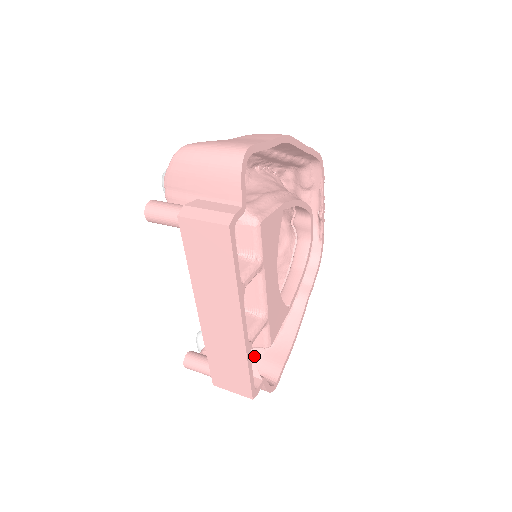
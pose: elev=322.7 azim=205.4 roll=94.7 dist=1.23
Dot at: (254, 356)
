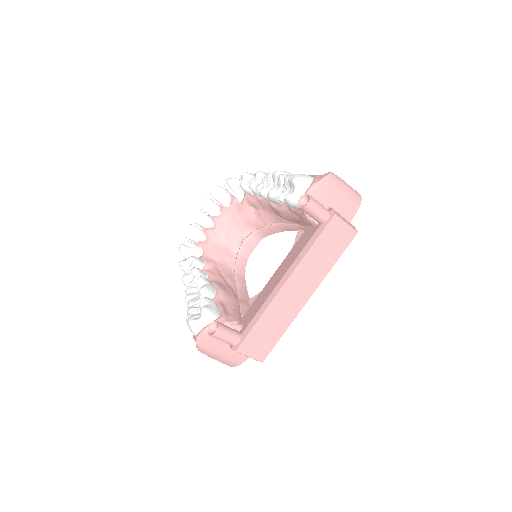
Dot at: occluded
